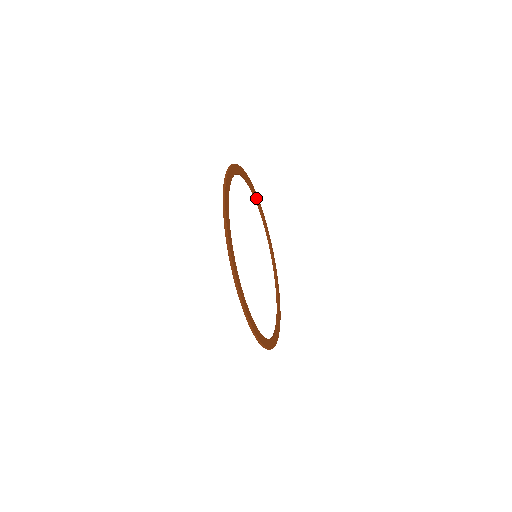
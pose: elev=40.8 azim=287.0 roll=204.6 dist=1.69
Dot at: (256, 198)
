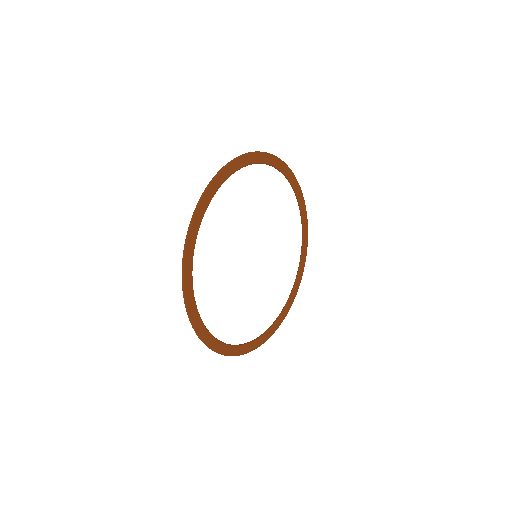
Dot at: (263, 162)
